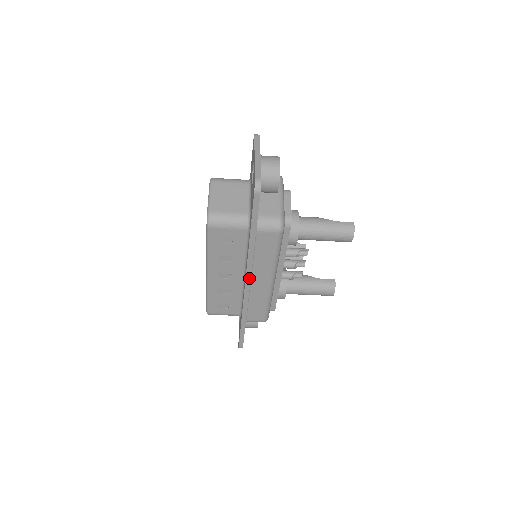
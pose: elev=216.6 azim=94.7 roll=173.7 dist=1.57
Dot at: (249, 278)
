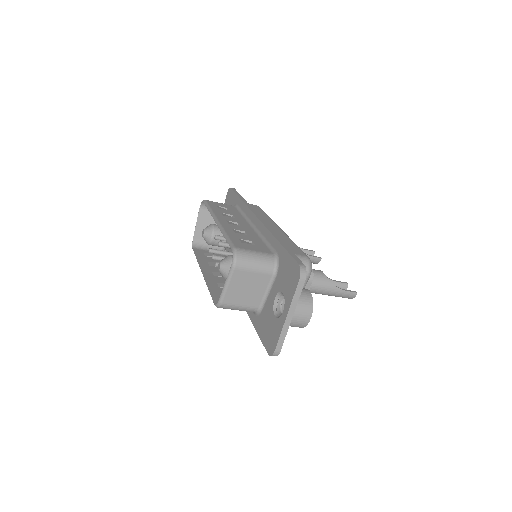
Dot at: occluded
